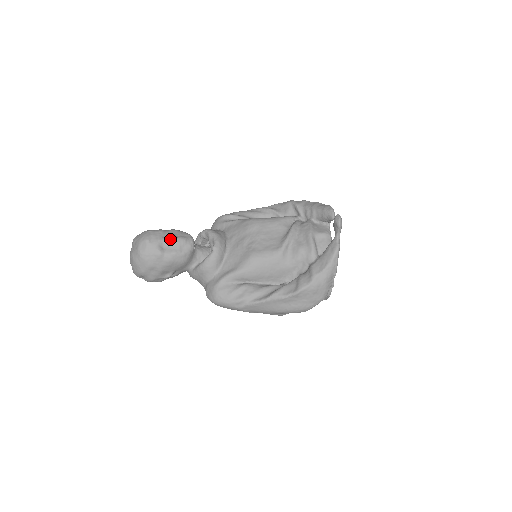
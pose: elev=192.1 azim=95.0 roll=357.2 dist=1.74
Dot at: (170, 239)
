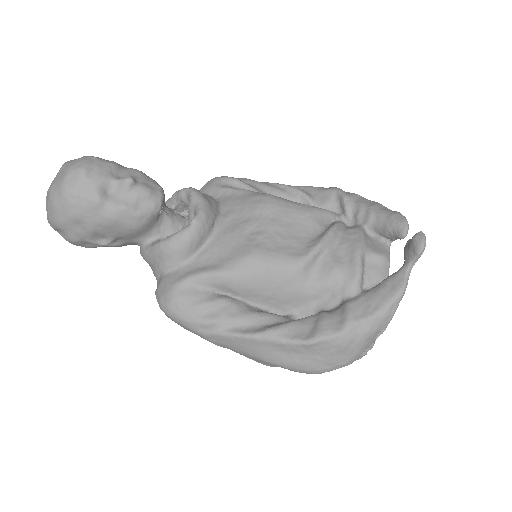
Dot at: (124, 181)
